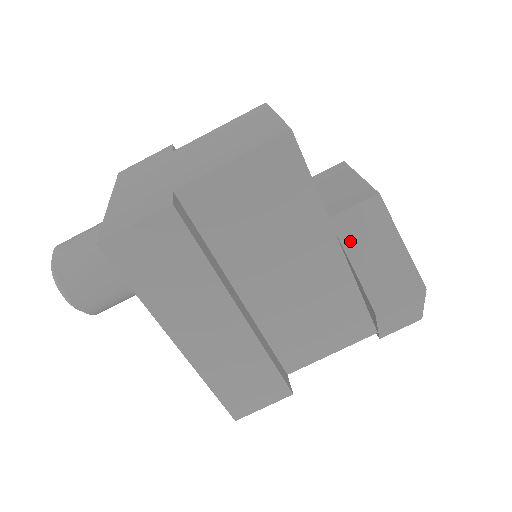
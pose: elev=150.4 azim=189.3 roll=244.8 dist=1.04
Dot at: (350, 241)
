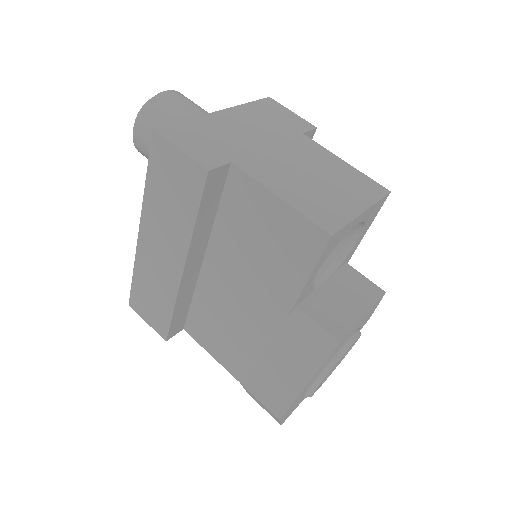
Dot at: (287, 334)
